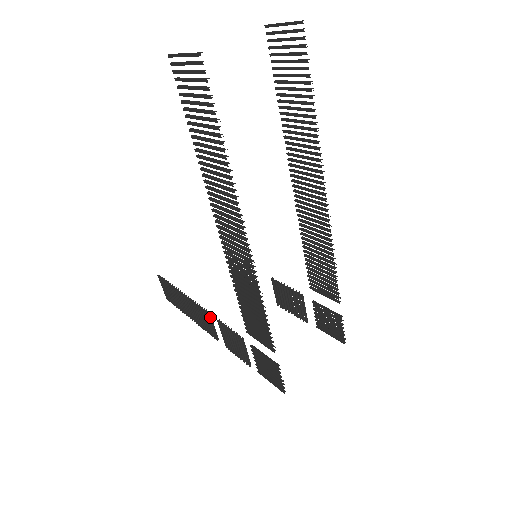
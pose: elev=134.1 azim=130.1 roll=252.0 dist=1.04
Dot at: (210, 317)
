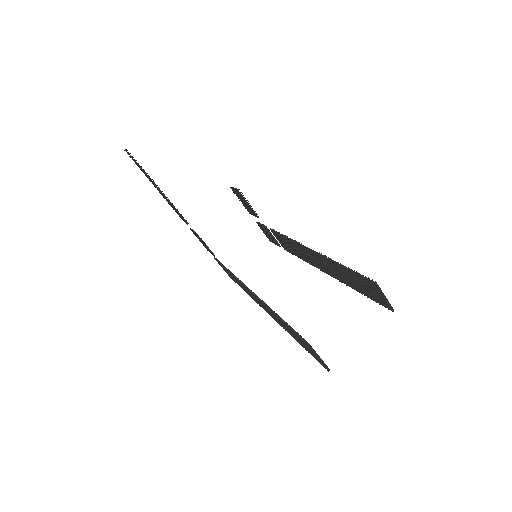
Dot at: occluded
